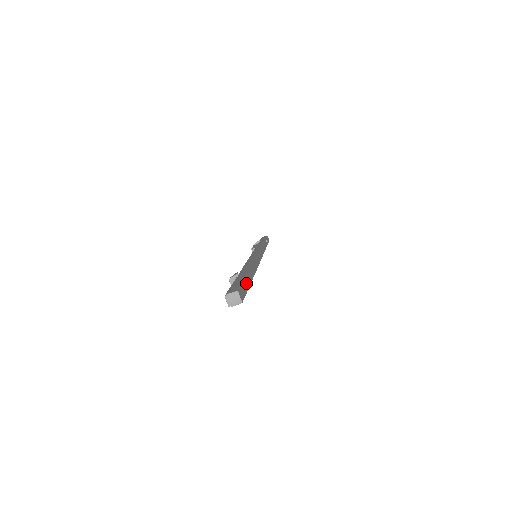
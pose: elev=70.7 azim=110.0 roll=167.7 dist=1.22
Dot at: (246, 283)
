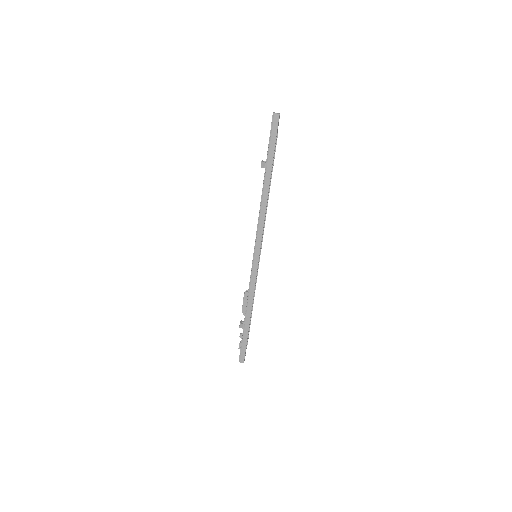
Dot at: (272, 158)
